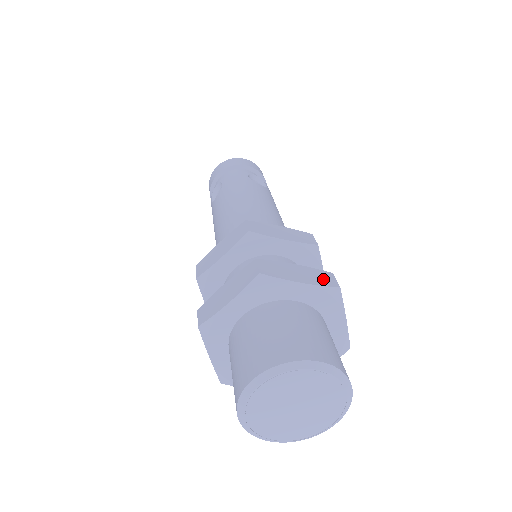
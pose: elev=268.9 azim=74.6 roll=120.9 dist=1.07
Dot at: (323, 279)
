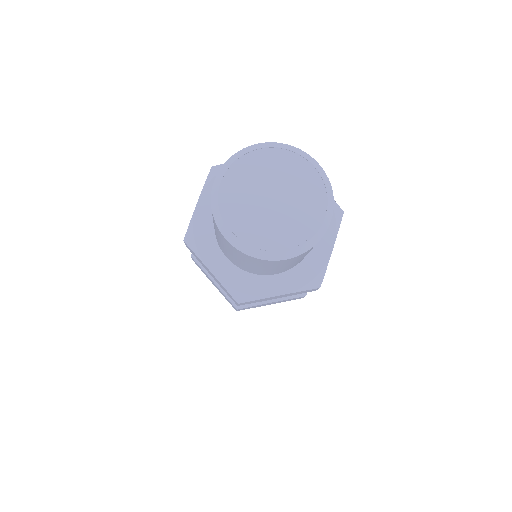
Dot at: occluded
